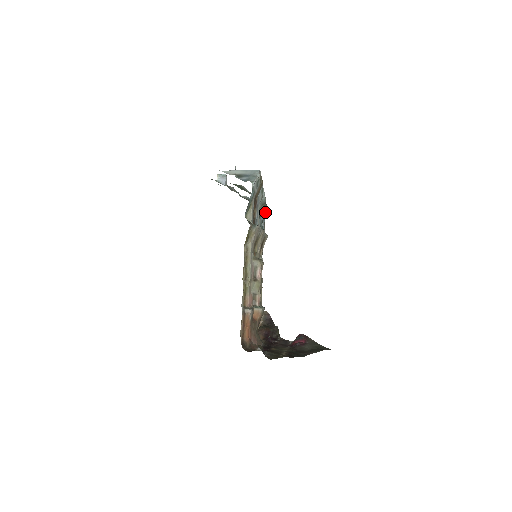
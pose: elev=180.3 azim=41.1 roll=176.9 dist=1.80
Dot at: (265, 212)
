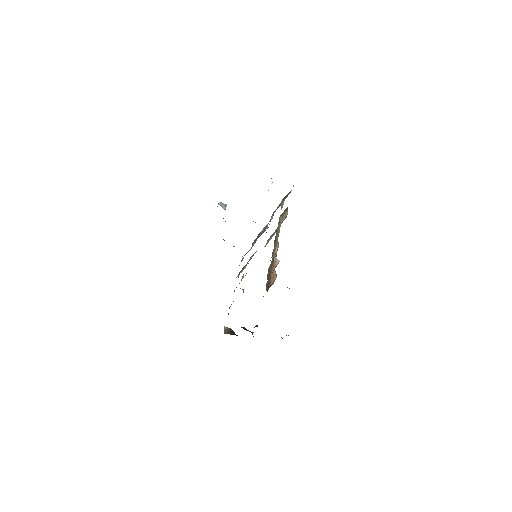
Dot at: occluded
